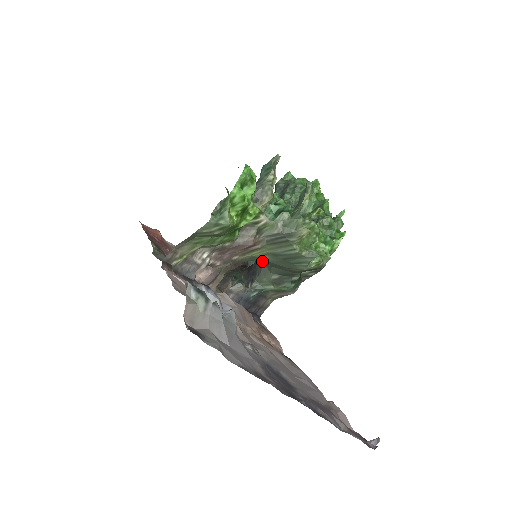
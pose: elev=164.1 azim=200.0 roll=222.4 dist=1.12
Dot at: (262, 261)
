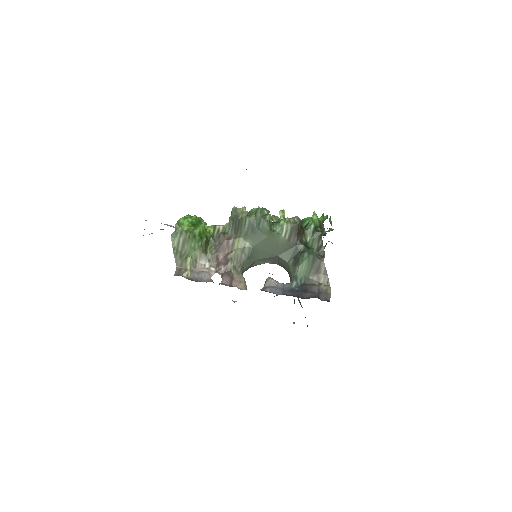
Dot at: (266, 257)
